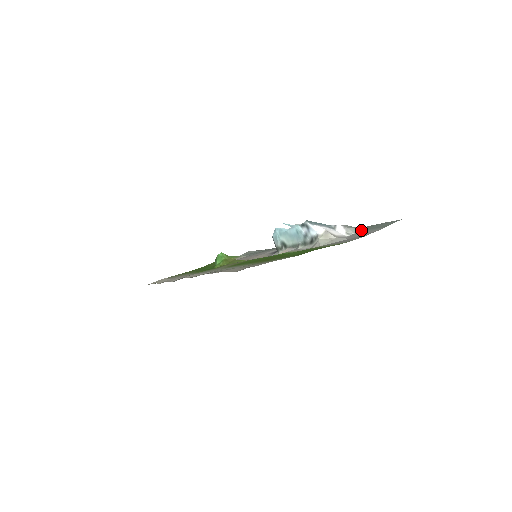
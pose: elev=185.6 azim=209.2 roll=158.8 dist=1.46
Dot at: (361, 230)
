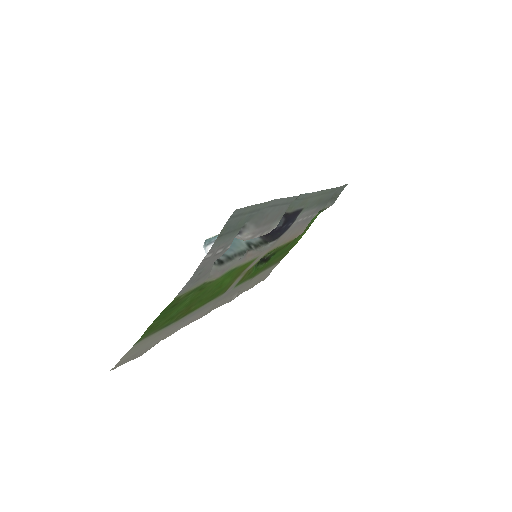
Dot at: (238, 230)
